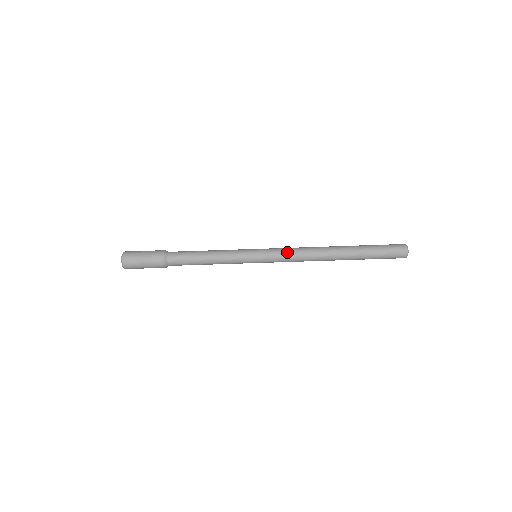
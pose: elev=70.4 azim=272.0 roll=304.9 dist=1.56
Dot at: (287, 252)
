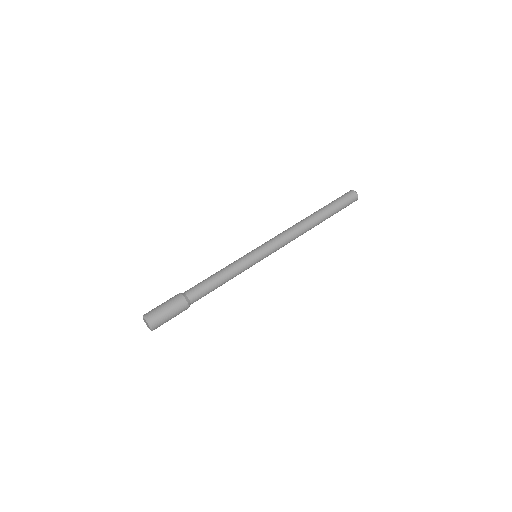
Dot at: (279, 238)
